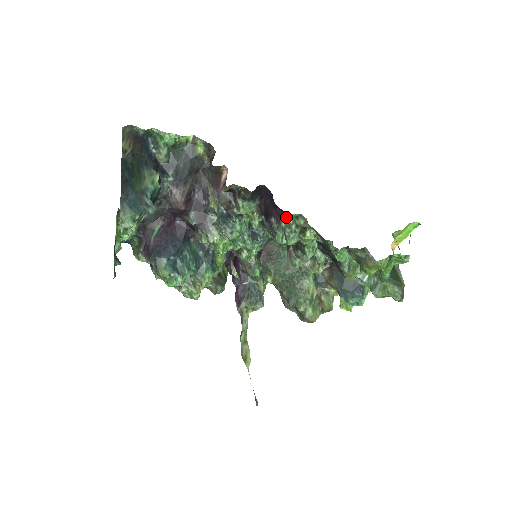
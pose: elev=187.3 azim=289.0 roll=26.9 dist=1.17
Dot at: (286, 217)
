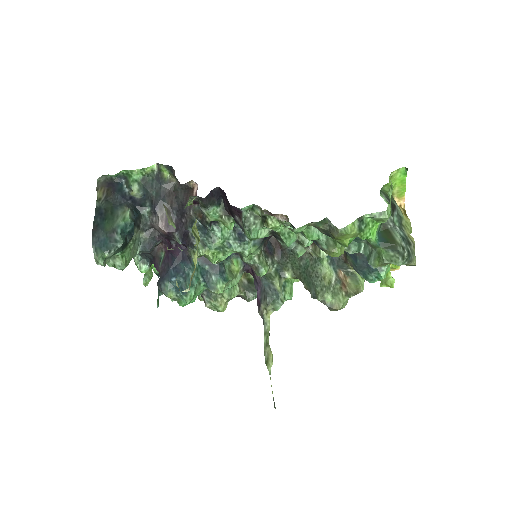
Dot at: (243, 212)
